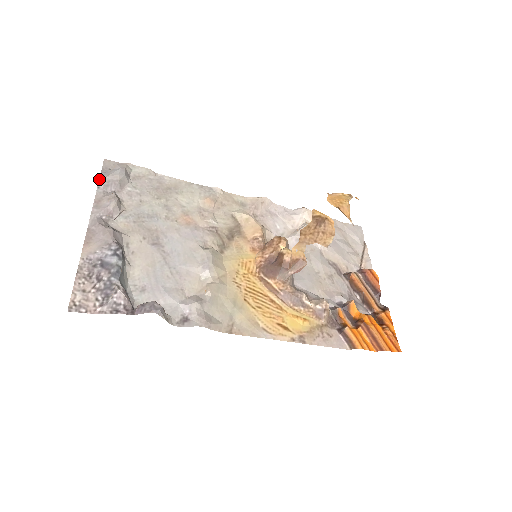
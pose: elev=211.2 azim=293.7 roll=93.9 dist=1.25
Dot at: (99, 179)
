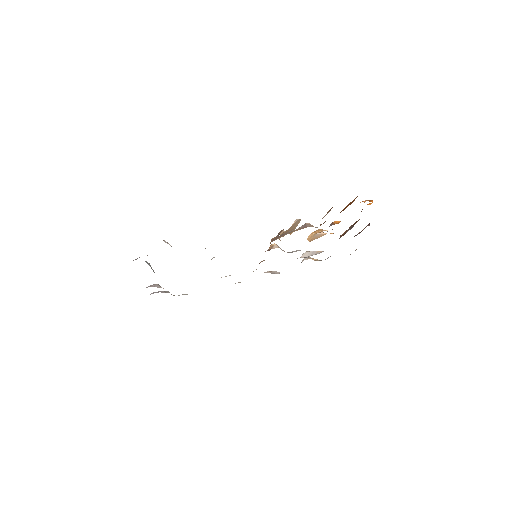
Dot at: occluded
